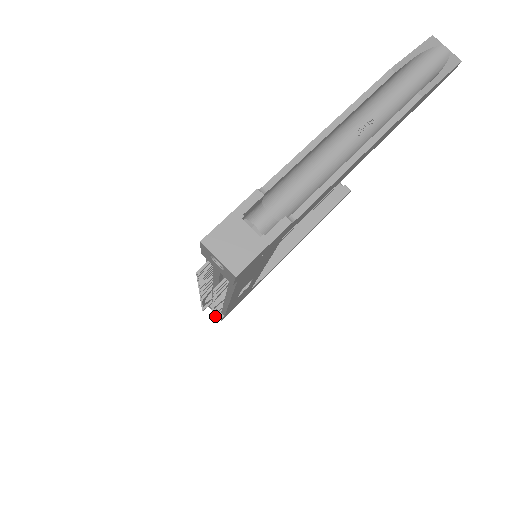
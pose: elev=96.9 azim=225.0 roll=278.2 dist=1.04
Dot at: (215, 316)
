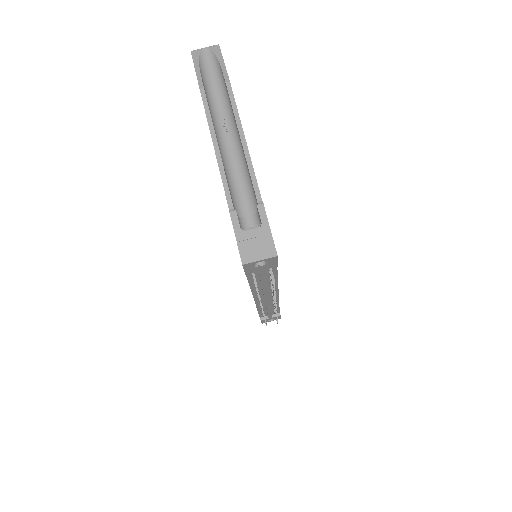
Dot at: occluded
